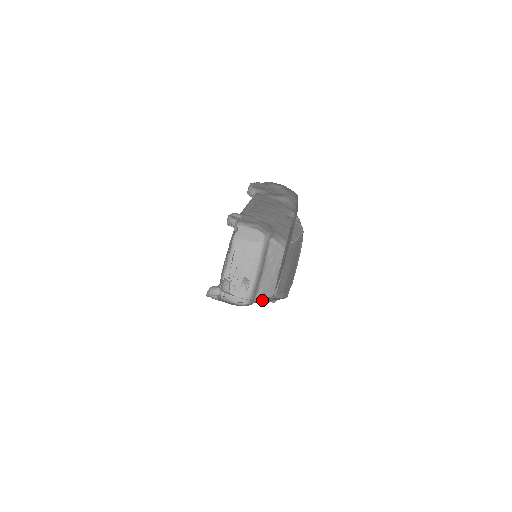
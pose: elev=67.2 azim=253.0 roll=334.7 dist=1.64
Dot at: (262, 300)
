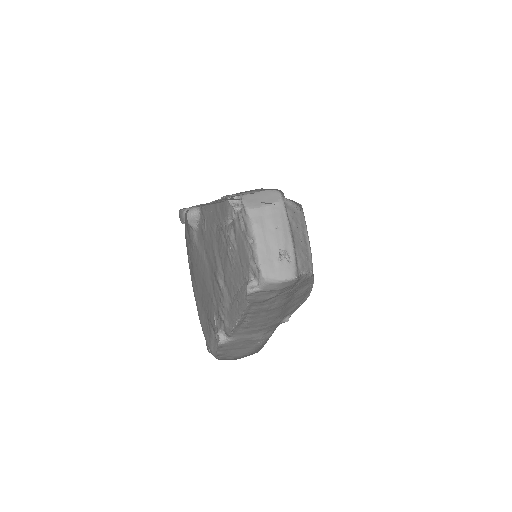
Dot at: (298, 284)
